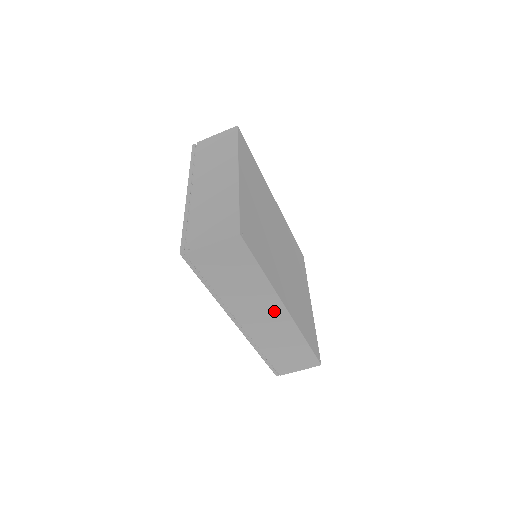
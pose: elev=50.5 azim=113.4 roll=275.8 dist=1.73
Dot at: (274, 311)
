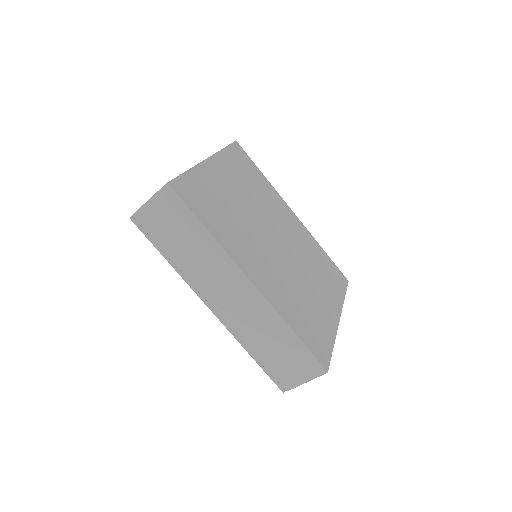
Dot at: (238, 284)
